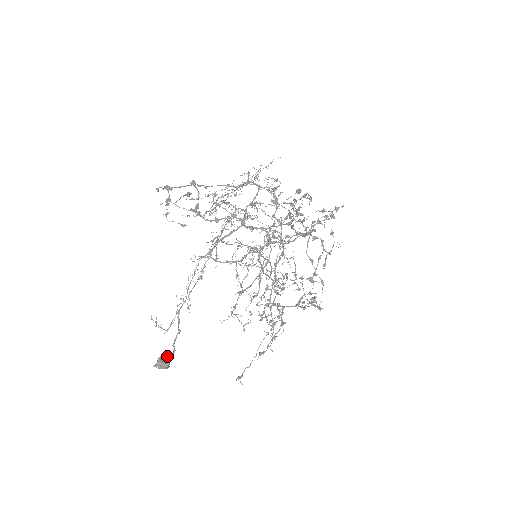
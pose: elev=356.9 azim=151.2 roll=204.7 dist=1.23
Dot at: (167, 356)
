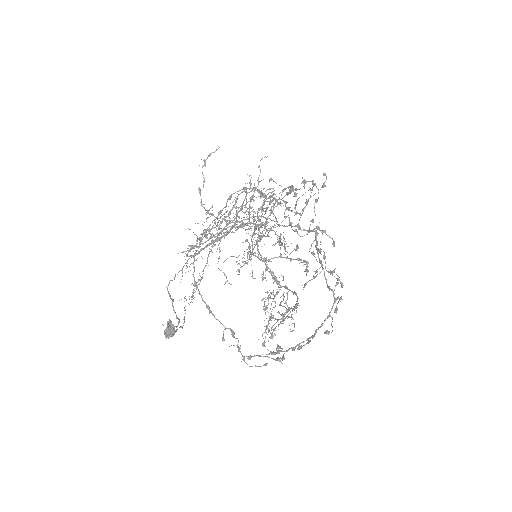
Dot at: (170, 322)
